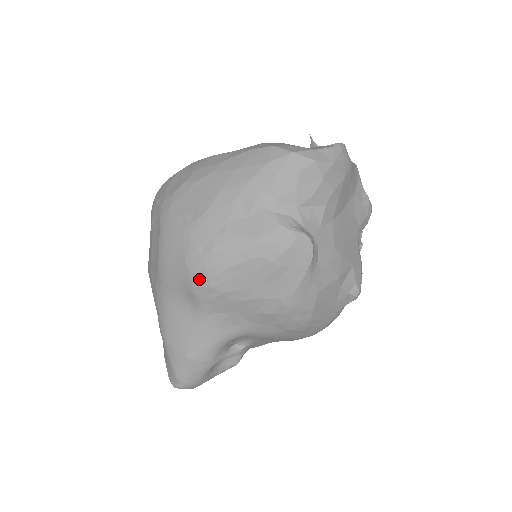
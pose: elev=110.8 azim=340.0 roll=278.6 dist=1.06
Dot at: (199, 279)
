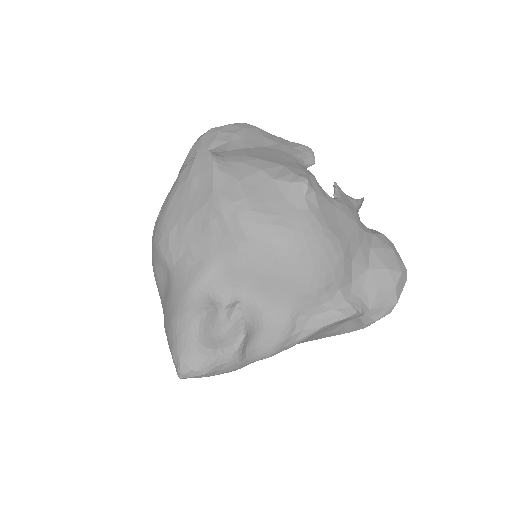
Dot at: (157, 239)
